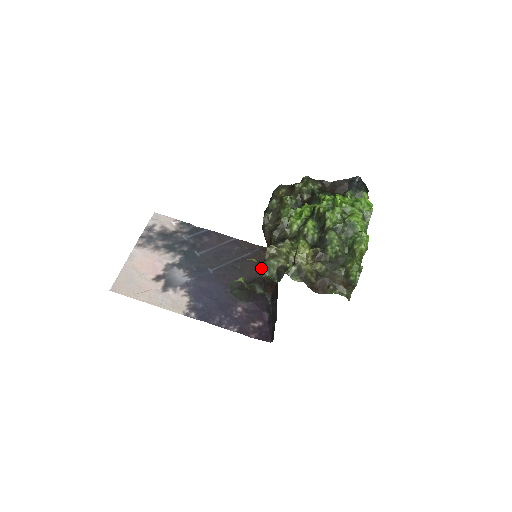
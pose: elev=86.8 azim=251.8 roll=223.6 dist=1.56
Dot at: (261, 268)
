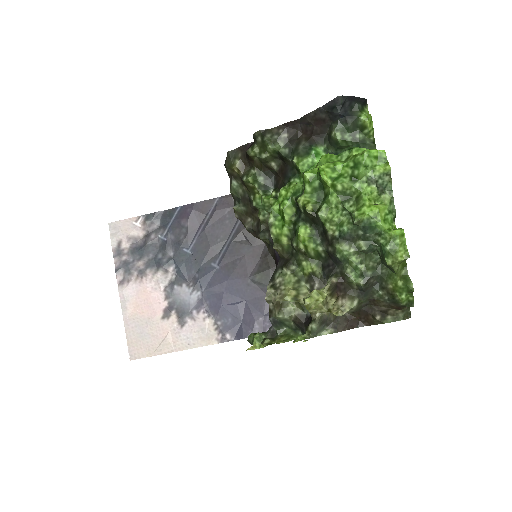
Dot at: occluded
